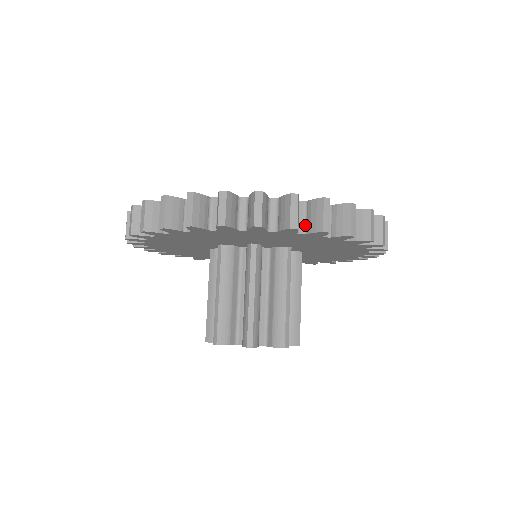
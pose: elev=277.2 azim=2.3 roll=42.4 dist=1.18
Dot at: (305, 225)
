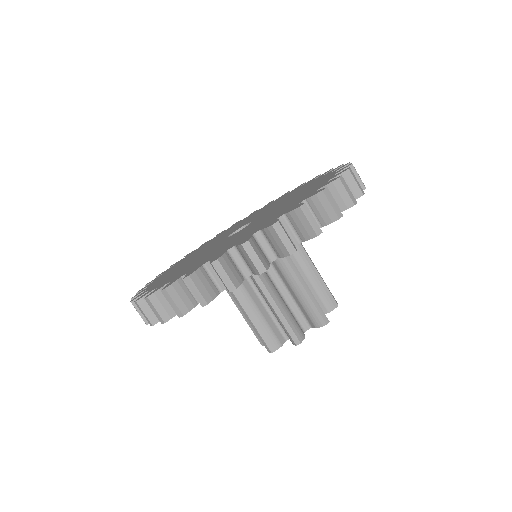
Dot at: occluded
